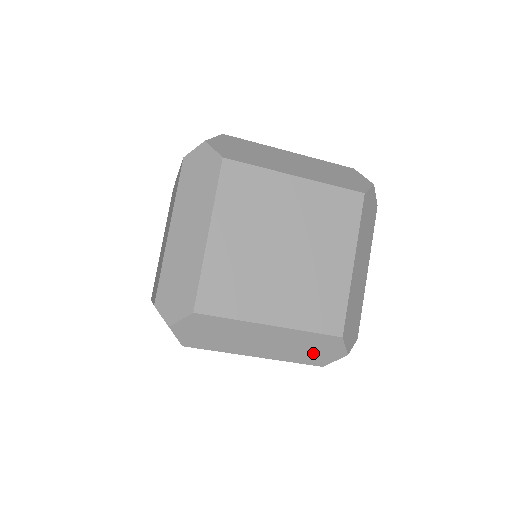
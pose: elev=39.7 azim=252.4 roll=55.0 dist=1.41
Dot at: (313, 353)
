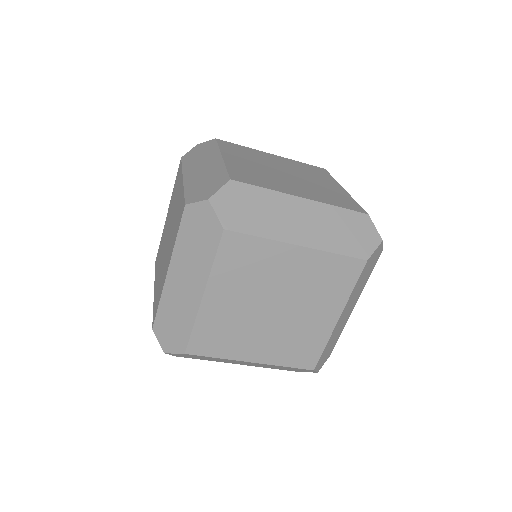
Dot at: (288, 369)
